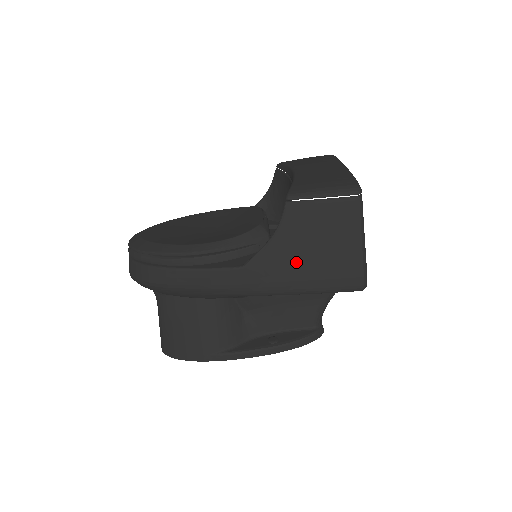
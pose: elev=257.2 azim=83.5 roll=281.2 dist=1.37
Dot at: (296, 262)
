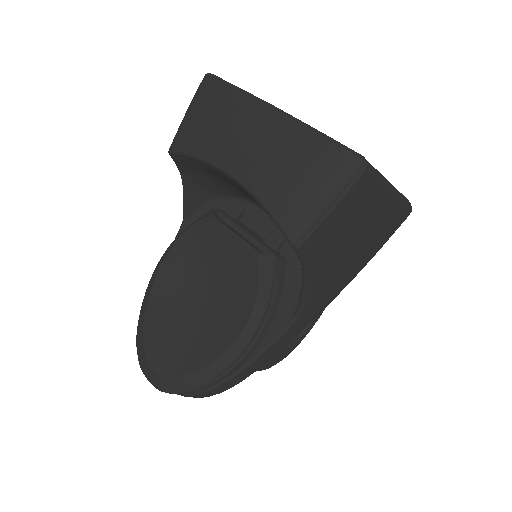
Dot at: (342, 266)
